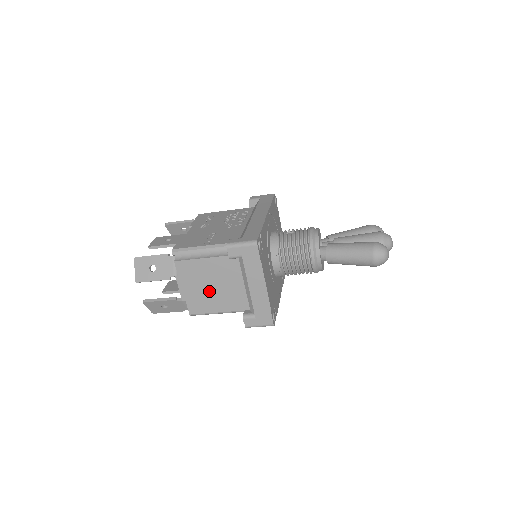
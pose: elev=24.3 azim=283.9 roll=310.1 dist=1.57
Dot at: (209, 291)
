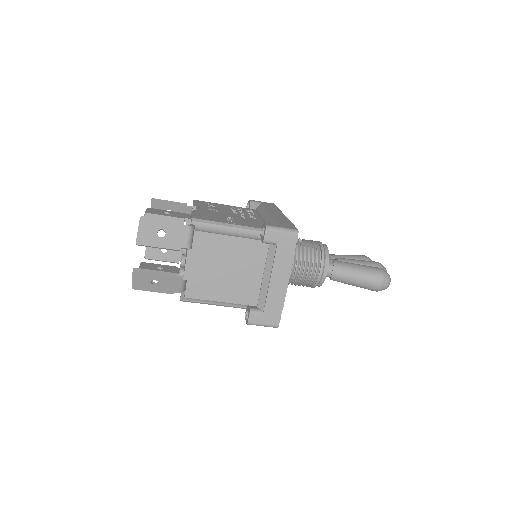
Dot at: (219, 275)
